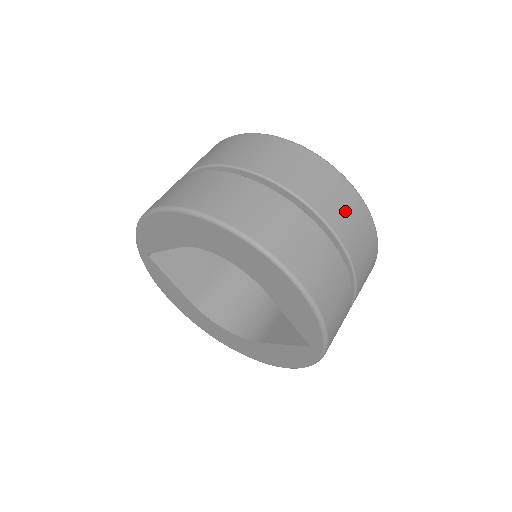
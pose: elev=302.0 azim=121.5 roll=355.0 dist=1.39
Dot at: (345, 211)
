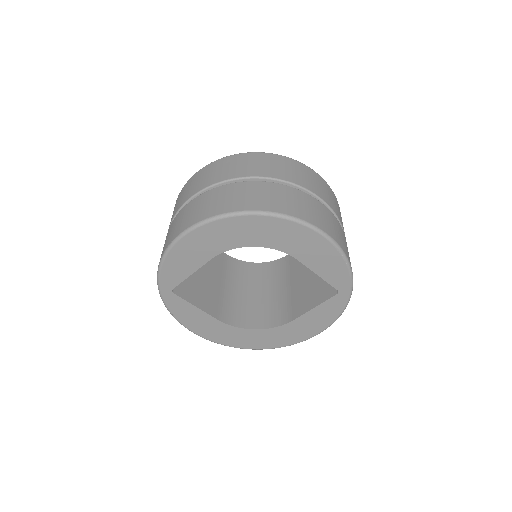
Dot at: (316, 183)
